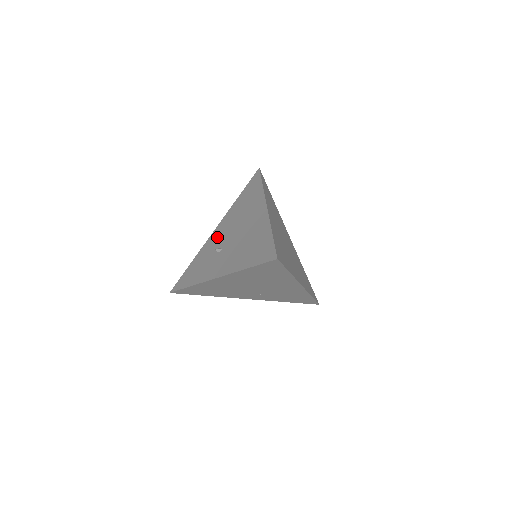
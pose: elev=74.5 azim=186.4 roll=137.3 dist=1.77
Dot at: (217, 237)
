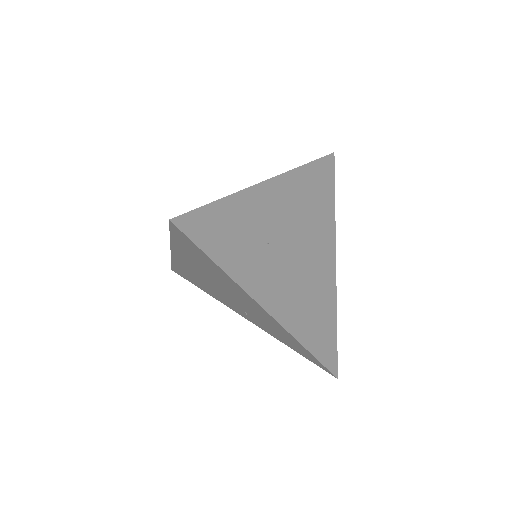
Dot at: occluded
